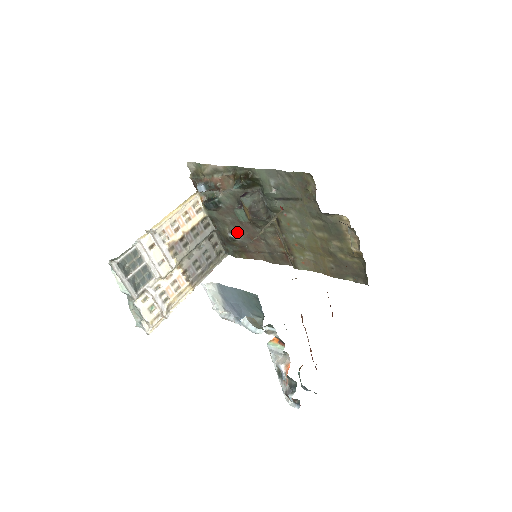
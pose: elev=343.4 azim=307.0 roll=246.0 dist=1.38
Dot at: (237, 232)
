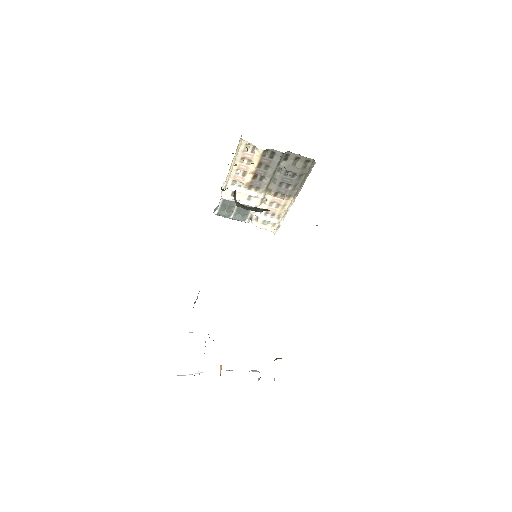
Dot at: occluded
